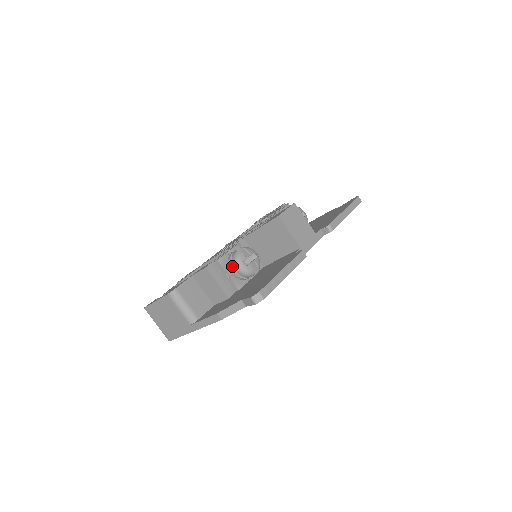
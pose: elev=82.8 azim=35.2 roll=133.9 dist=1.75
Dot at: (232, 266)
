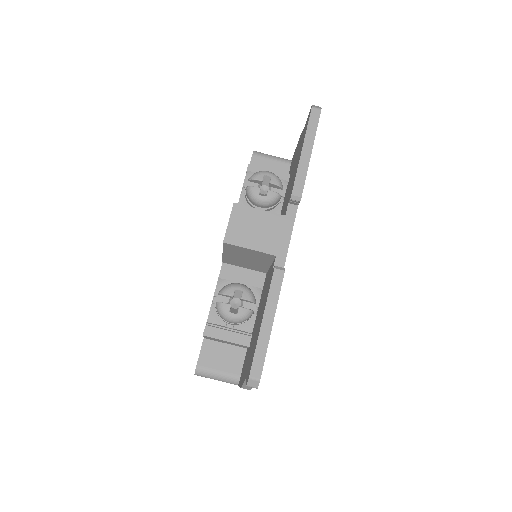
Dot at: occluded
